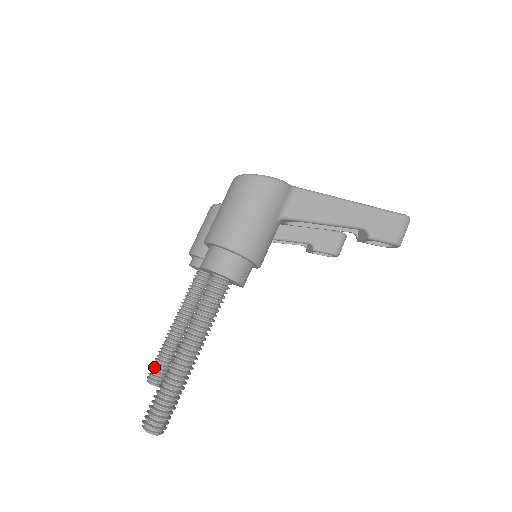
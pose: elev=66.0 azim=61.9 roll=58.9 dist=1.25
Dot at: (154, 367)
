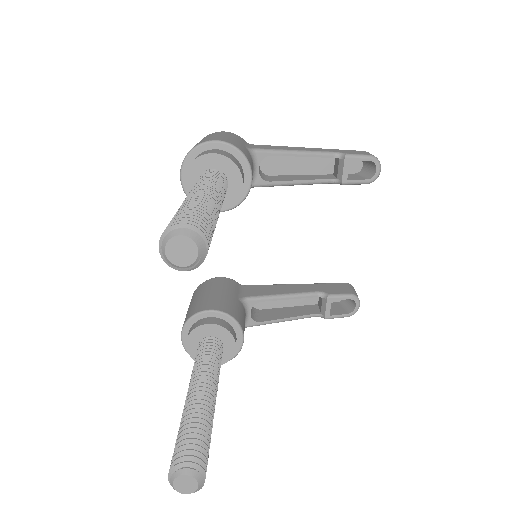
Dot at: (176, 447)
